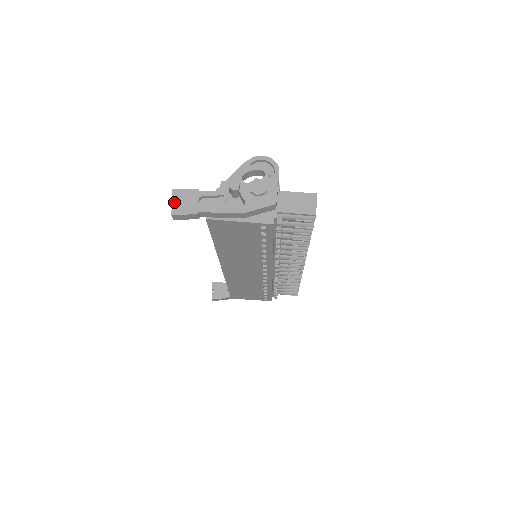
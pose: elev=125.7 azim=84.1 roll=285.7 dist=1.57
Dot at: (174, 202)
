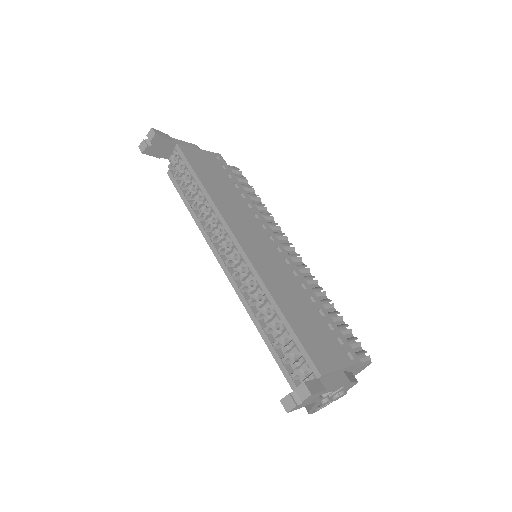
Dot at: (146, 143)
